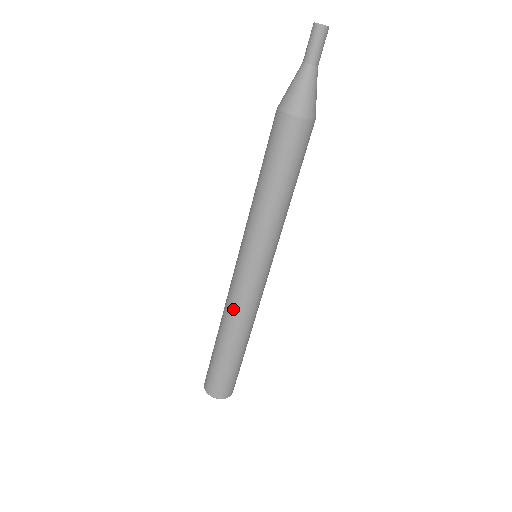
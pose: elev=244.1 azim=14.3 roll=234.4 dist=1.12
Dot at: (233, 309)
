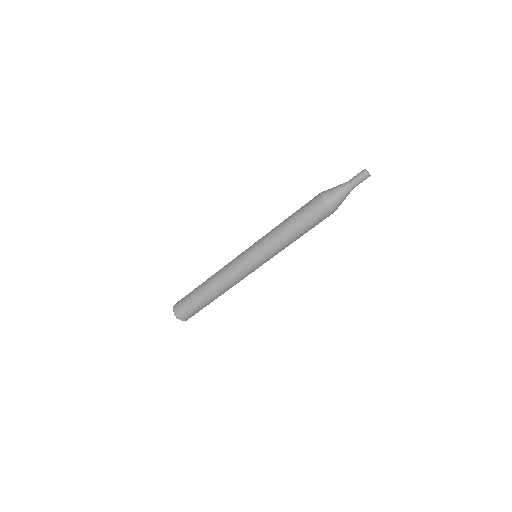
Dot at: (222, 270)
